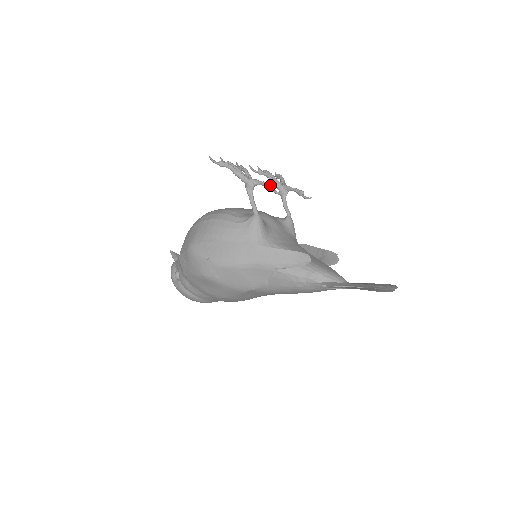
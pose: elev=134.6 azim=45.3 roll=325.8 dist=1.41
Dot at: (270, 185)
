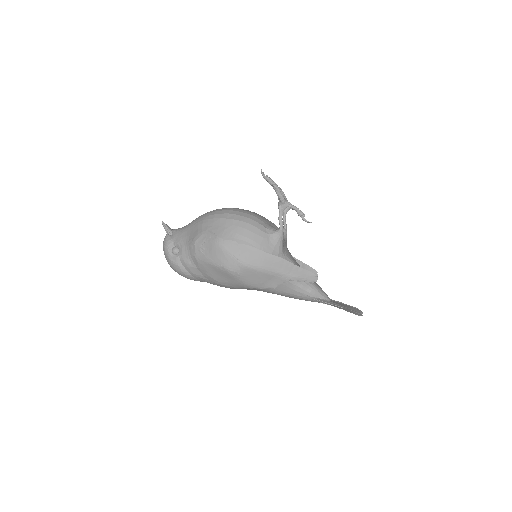
Dot at: (301, 212)
